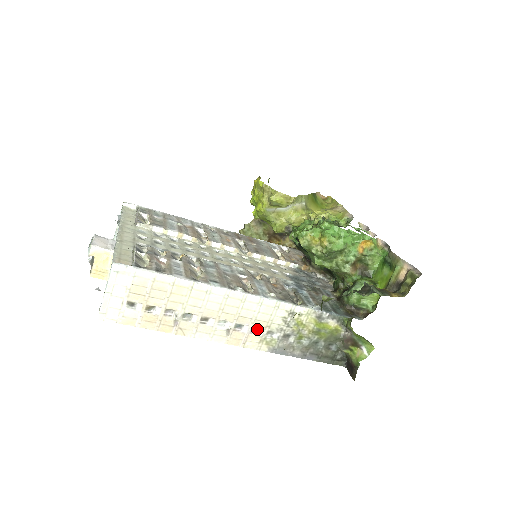
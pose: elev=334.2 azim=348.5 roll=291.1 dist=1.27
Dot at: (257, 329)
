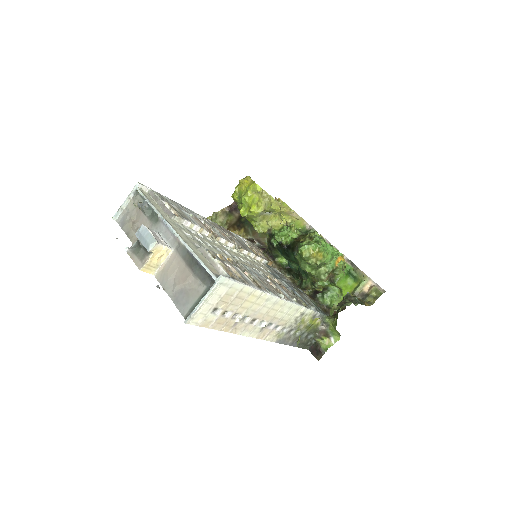
Dot at: (278, 326)
